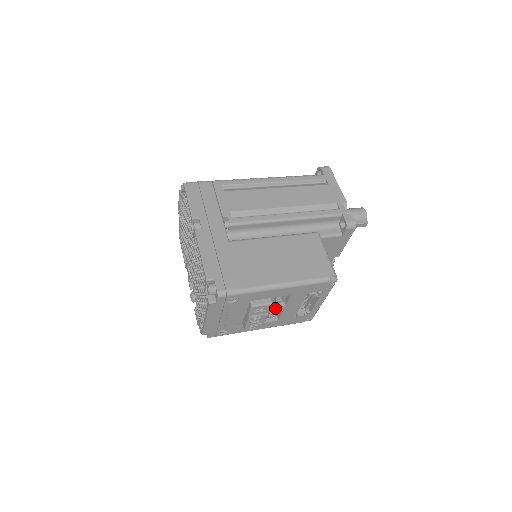
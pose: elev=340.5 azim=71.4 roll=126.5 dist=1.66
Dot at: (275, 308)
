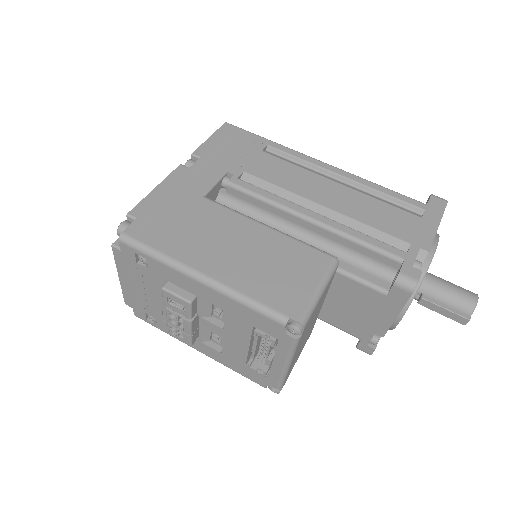
Dot at: (209, 323)
